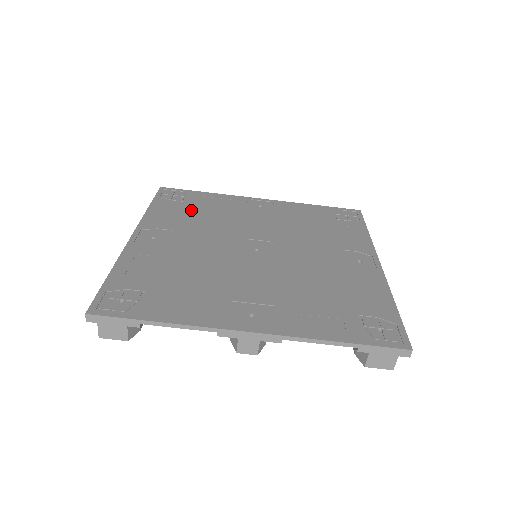
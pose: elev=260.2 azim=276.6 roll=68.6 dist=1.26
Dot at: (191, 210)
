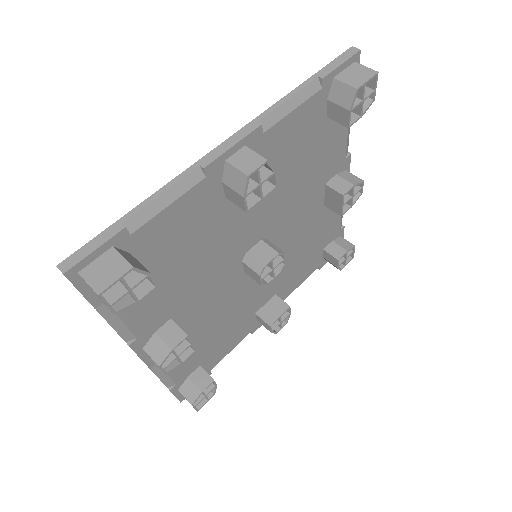
Dot at: occluded
